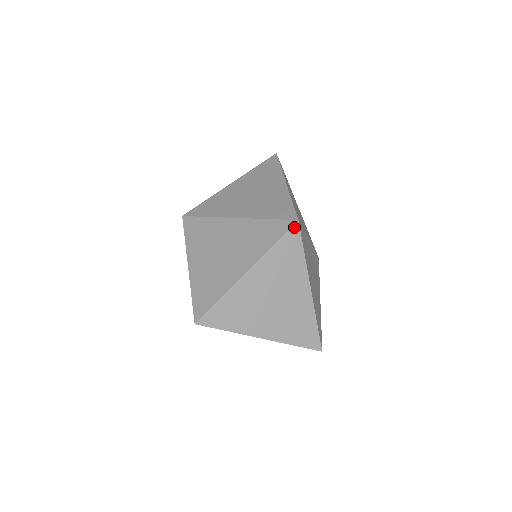
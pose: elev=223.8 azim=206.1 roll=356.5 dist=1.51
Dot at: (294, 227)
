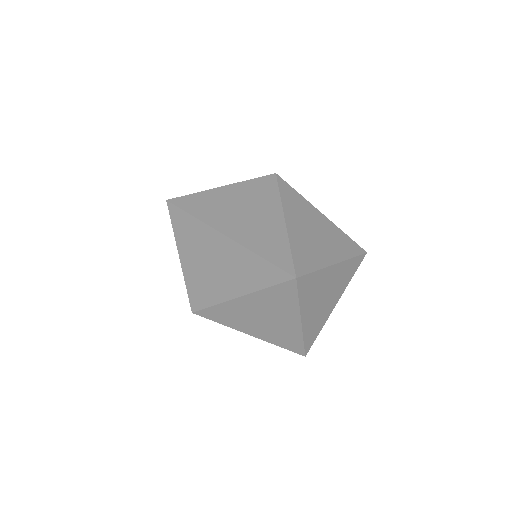
Dot at: (298, 282)
